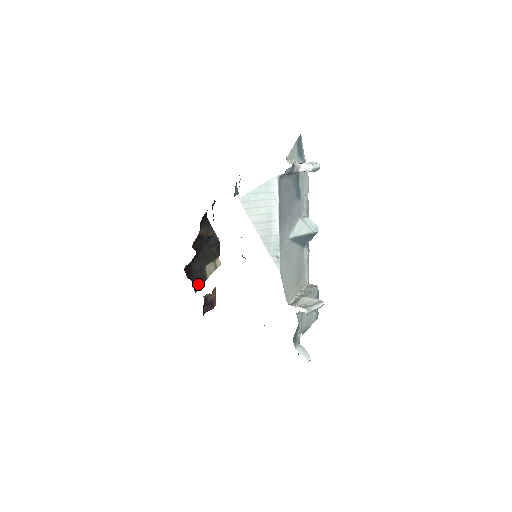
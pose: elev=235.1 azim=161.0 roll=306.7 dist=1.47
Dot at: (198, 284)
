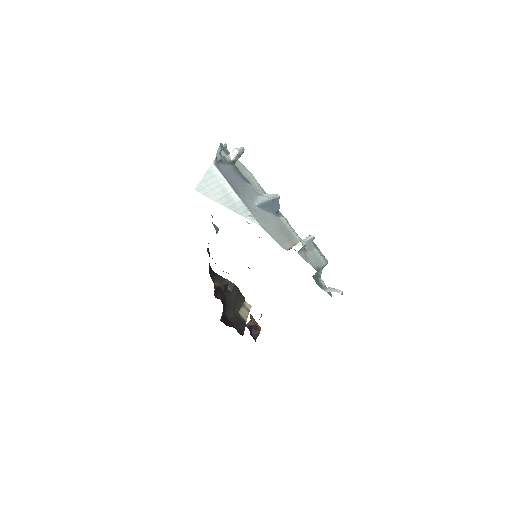
Dot at: (241, 329)
